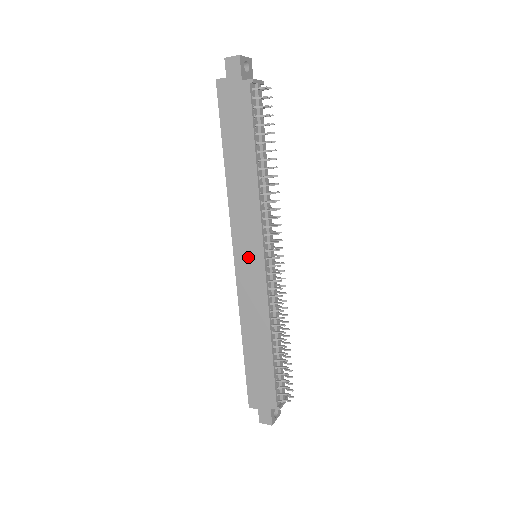
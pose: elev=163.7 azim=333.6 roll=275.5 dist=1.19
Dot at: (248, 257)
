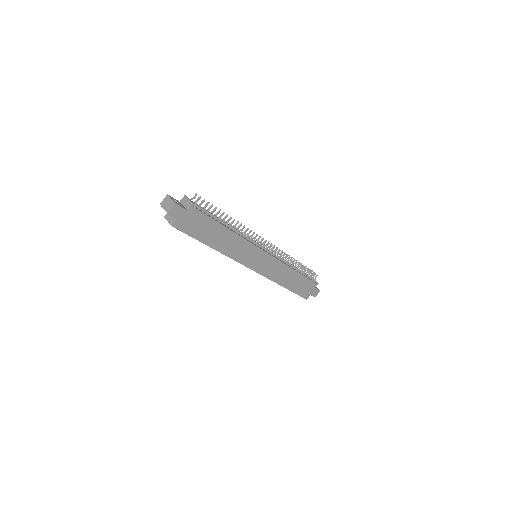
Dot at: (258, 261)
